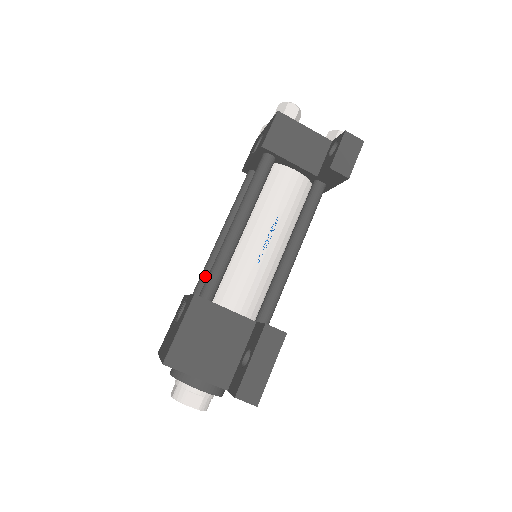
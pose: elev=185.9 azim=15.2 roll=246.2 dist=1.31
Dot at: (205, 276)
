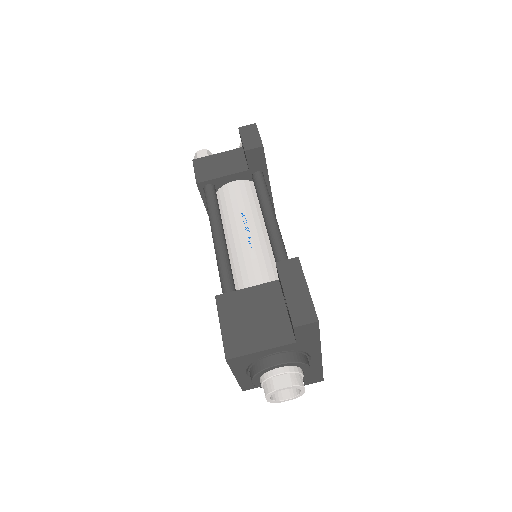
Dot at: occluded
